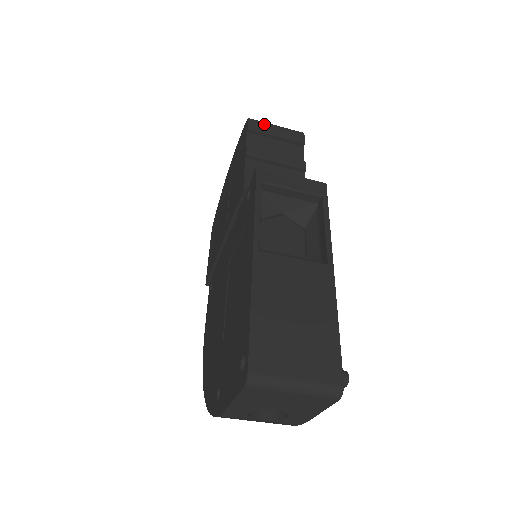
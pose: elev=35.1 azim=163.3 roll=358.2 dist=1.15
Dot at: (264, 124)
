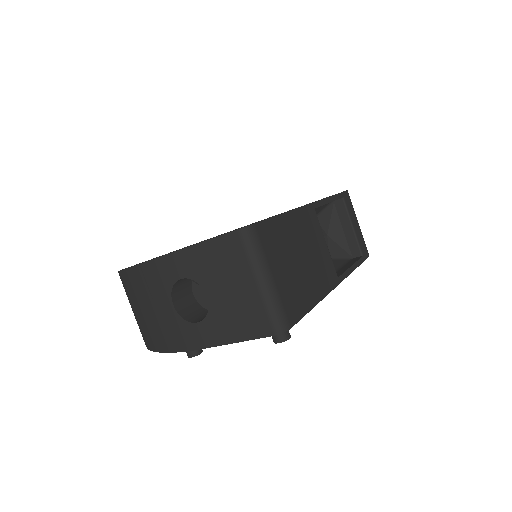
Dot at: occluded
